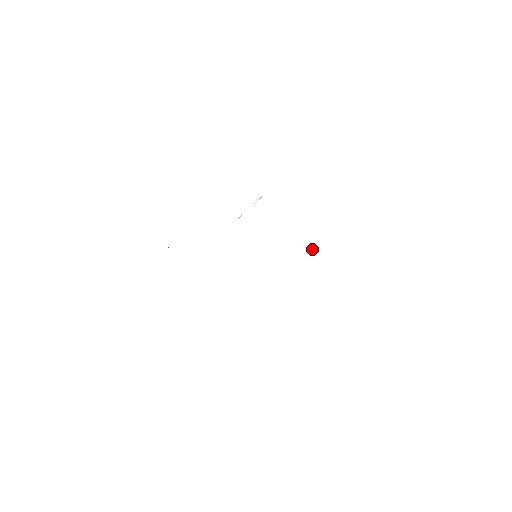
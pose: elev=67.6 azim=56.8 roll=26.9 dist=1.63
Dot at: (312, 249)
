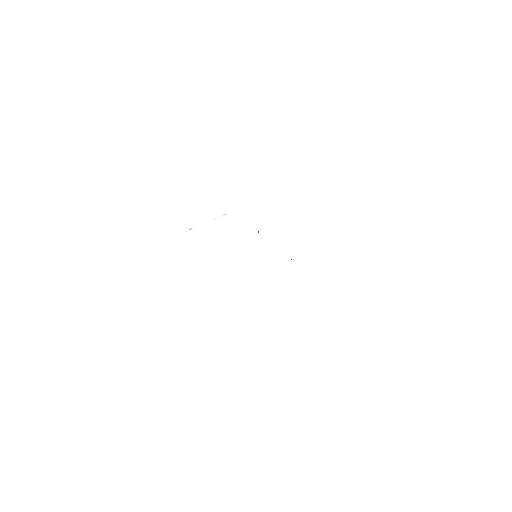
Dot at: occluded
